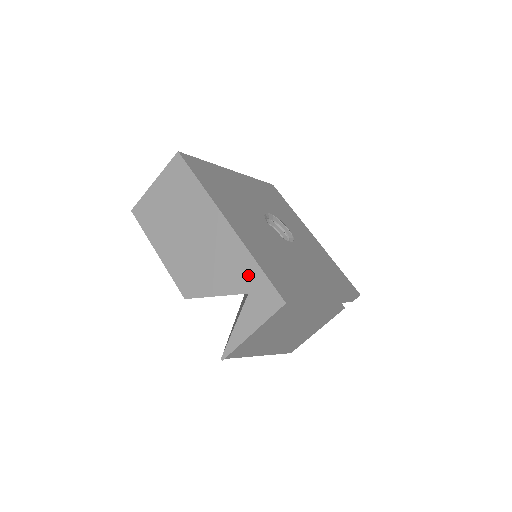
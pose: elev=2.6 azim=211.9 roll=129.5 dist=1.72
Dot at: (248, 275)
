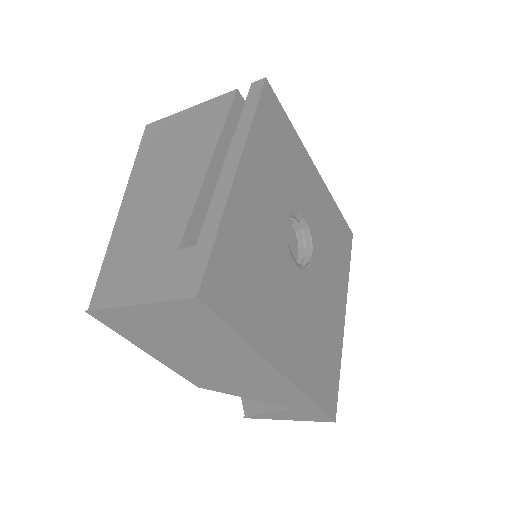
Dot at: (297, 403)
